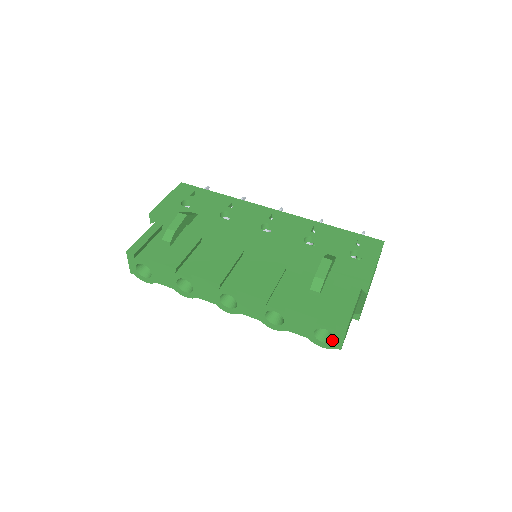
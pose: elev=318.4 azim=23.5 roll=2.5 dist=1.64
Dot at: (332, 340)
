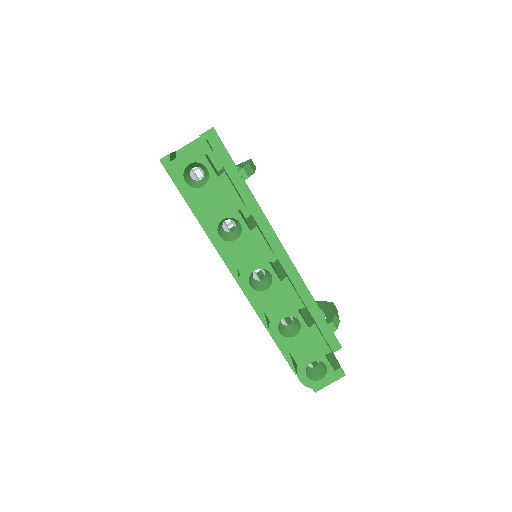
Dot at: (317, 379)
